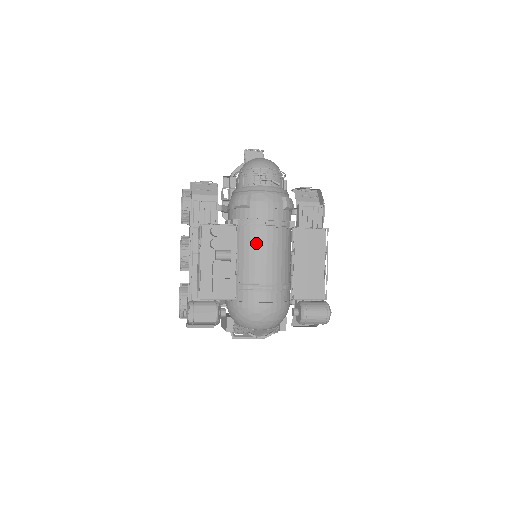
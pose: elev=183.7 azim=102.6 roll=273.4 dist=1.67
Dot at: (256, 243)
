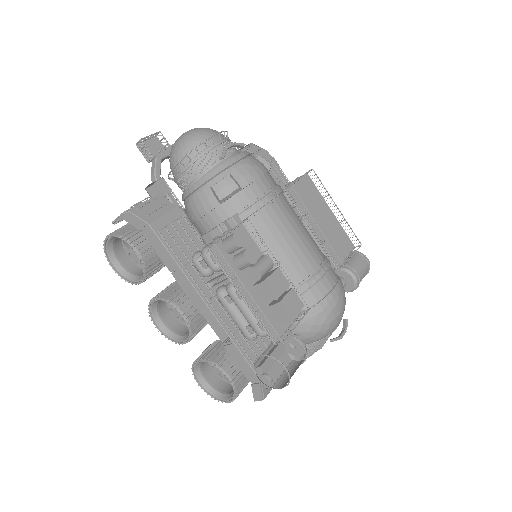
Dot at: (278, 227)
